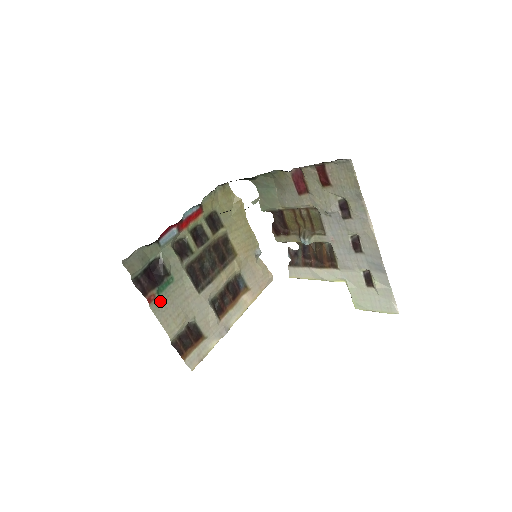
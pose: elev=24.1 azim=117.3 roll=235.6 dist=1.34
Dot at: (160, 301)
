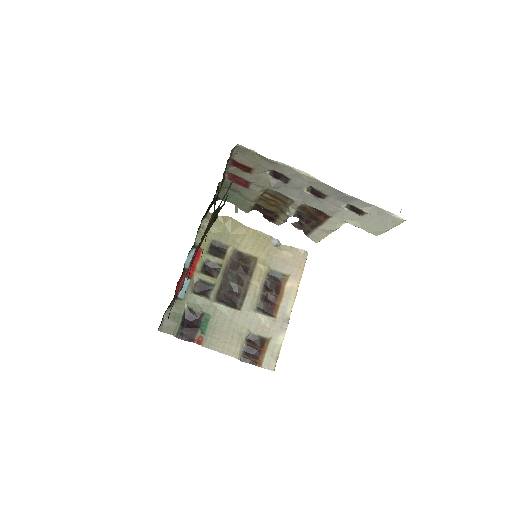
Dot at: (209, 337)
